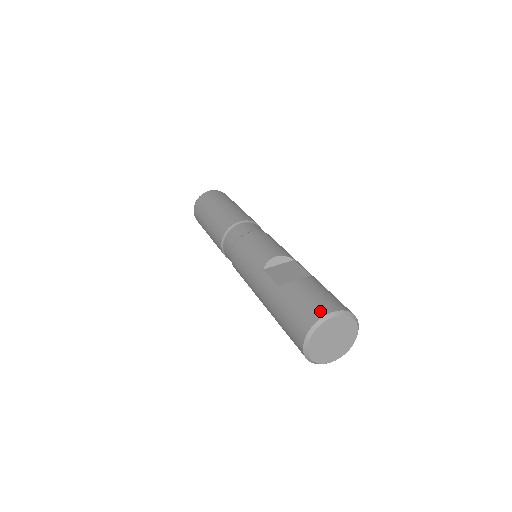
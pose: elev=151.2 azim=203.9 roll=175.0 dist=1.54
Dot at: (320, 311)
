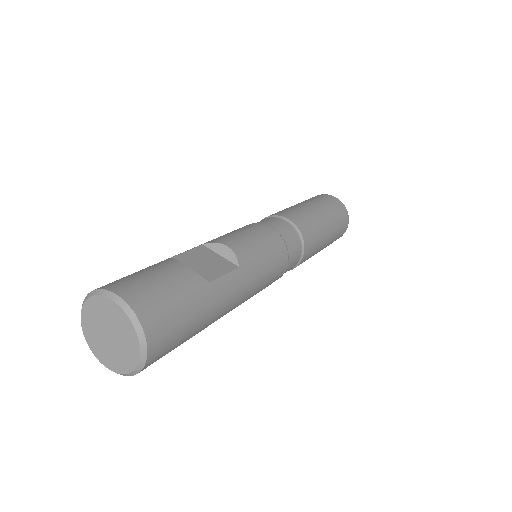
Dot at: (119, 286)
